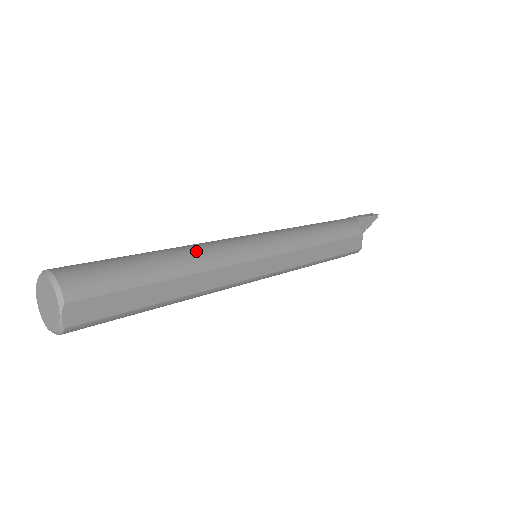
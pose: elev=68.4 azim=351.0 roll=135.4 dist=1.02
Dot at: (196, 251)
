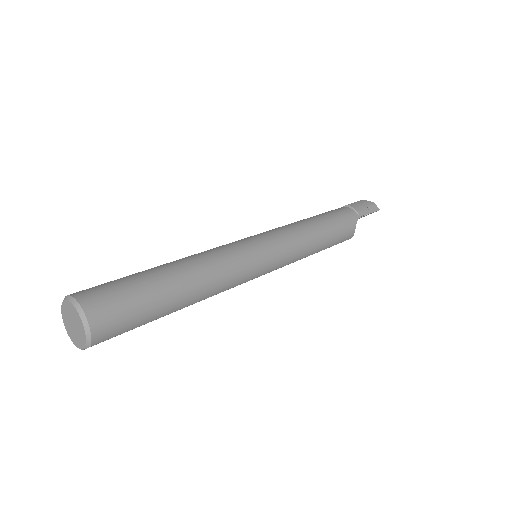
Dot at: (210, 280)
